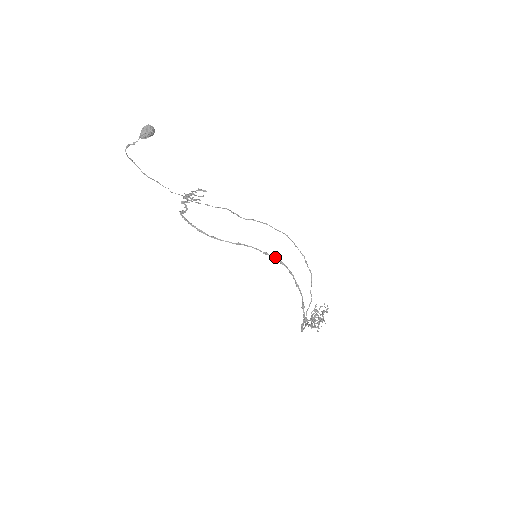
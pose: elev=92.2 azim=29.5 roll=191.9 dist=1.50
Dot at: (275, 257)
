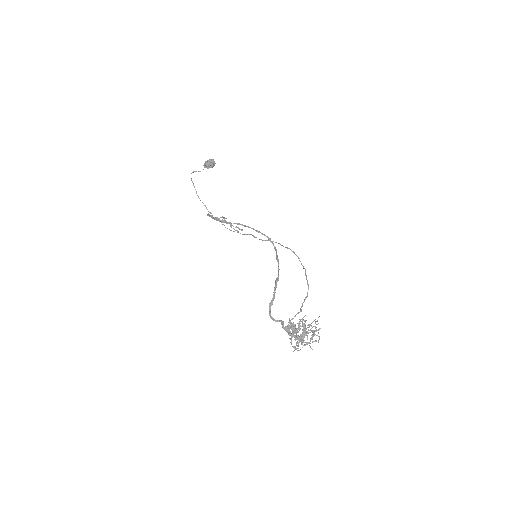
Dot at: (265, 235)
